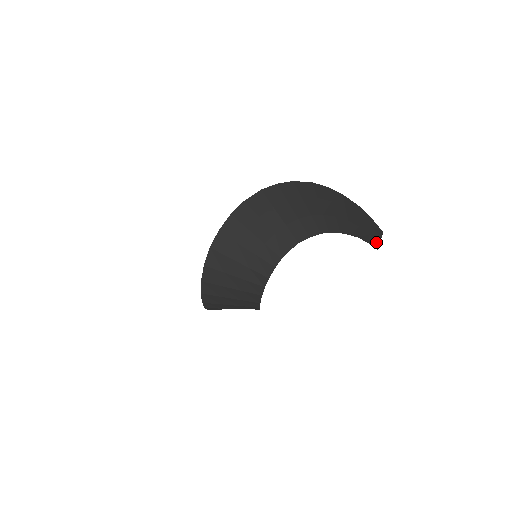
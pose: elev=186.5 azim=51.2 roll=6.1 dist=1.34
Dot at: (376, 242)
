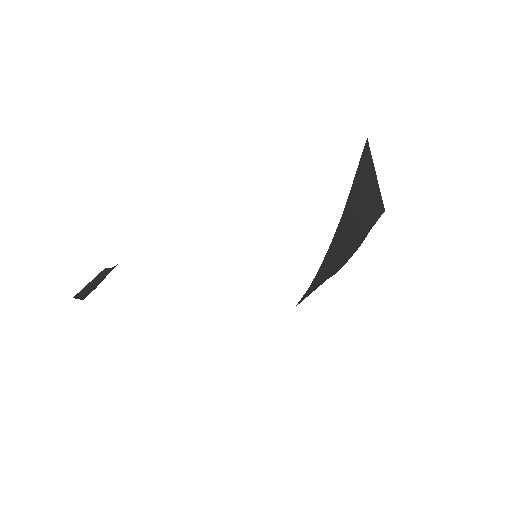
Dot at: (379, 194)
